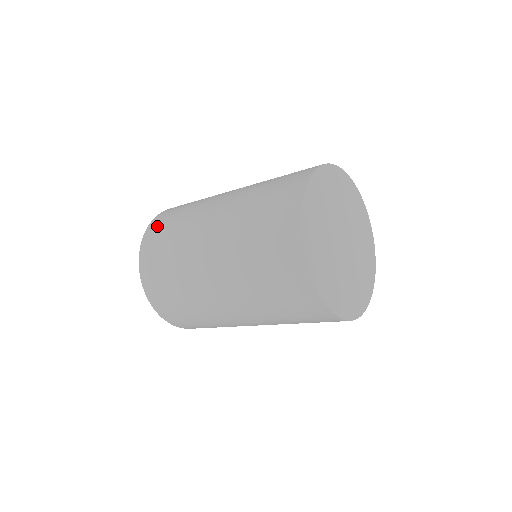
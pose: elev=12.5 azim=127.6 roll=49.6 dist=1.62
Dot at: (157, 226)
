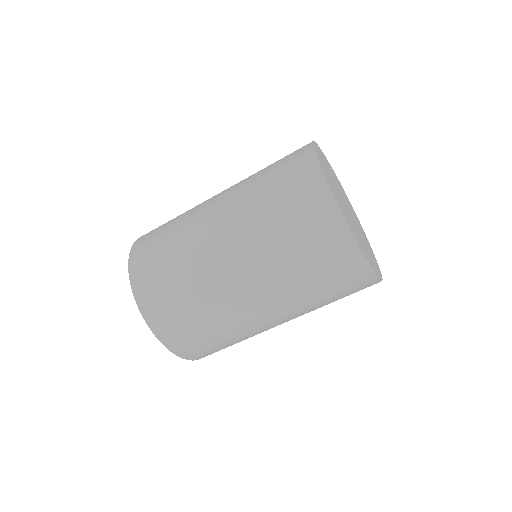
Dot at: (143, 266)
